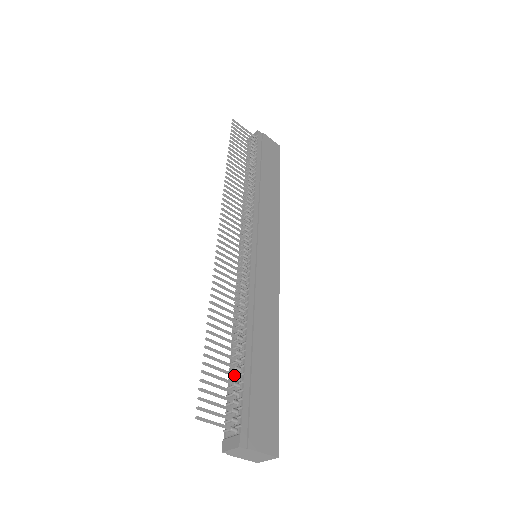
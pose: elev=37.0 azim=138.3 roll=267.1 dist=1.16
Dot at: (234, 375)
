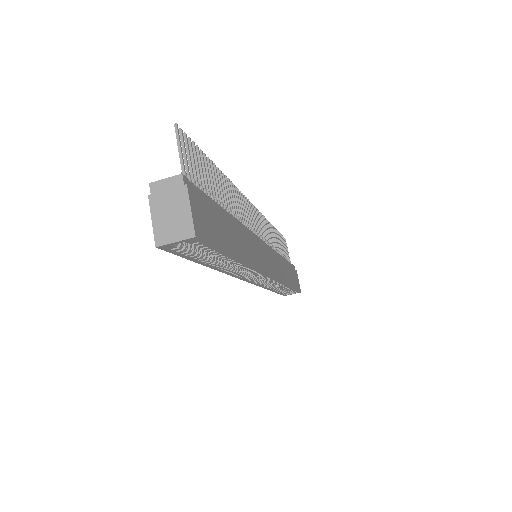
Dot at: (209, 191)
